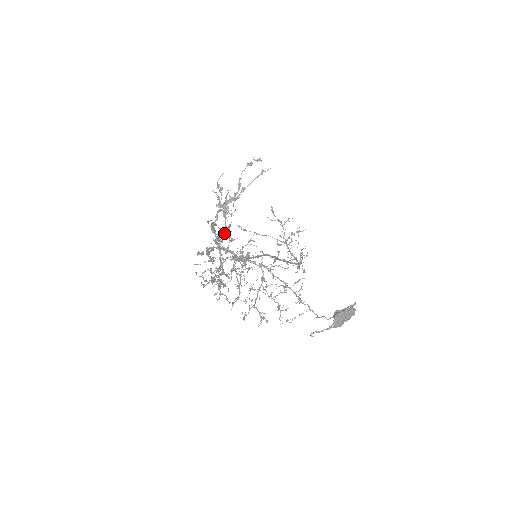
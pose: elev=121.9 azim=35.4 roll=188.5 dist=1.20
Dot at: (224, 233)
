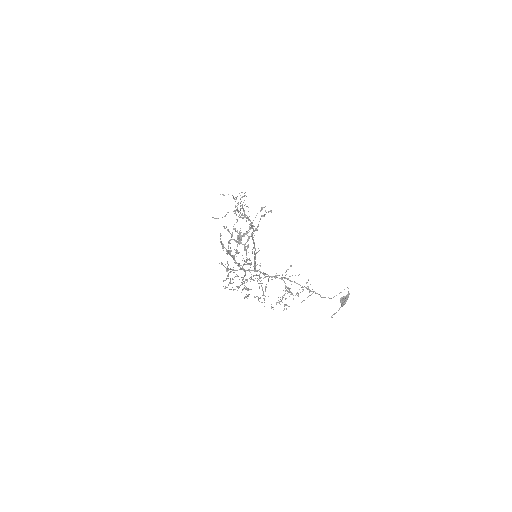
Dot at: occluded
